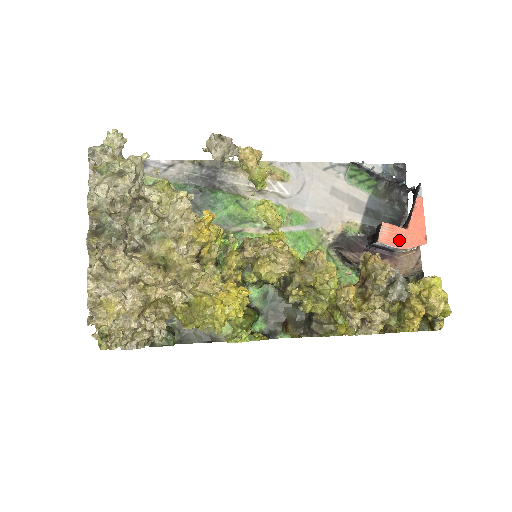
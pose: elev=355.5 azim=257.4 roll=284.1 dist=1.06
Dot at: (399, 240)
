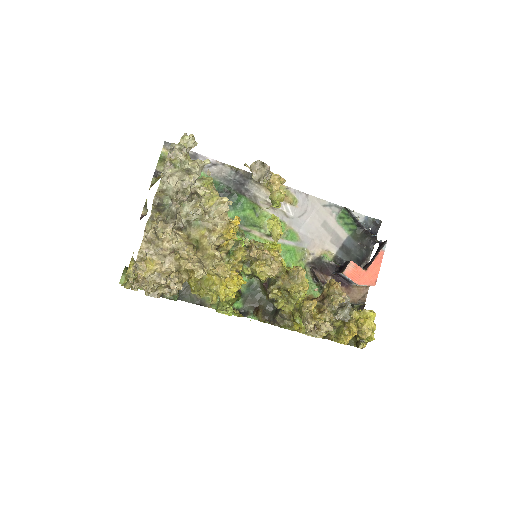
Dot at: (358, 277)
